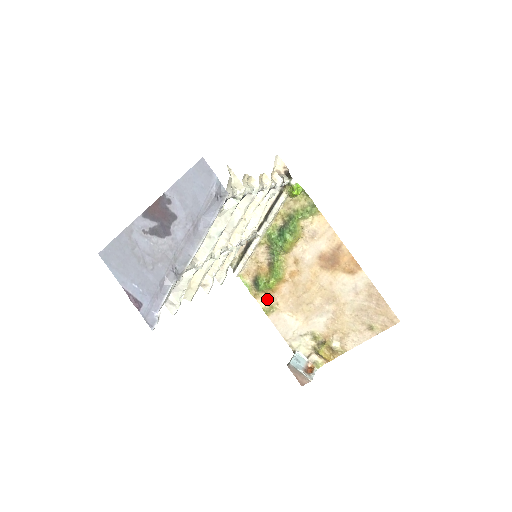
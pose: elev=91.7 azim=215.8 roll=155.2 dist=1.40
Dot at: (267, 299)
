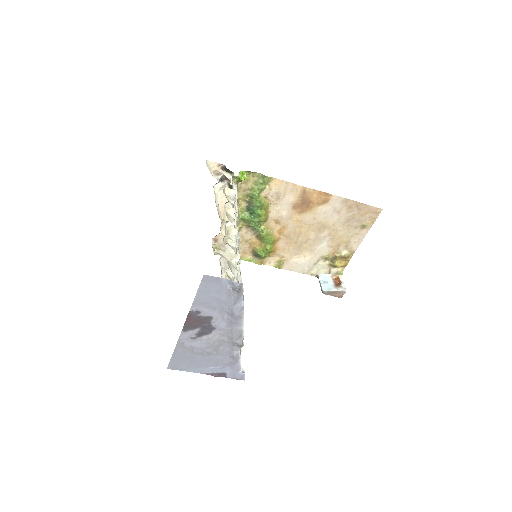
Dot at: (273, 259)
